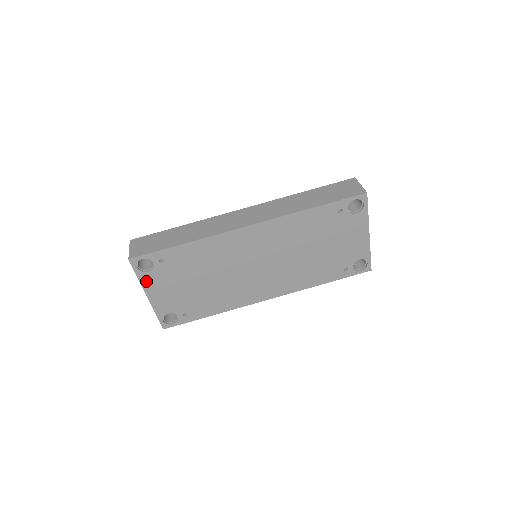
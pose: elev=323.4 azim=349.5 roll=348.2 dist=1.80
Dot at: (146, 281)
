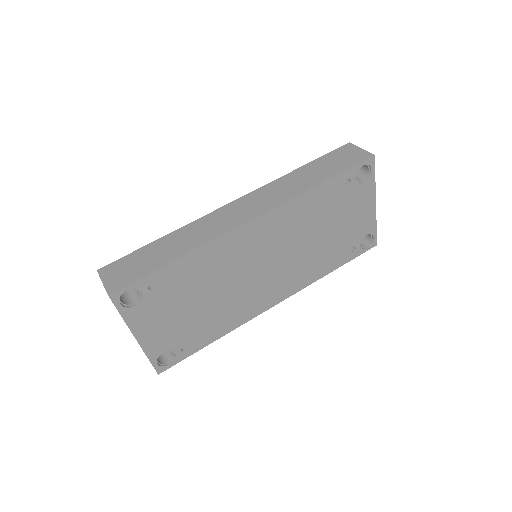
Dot at: (133, 319)
